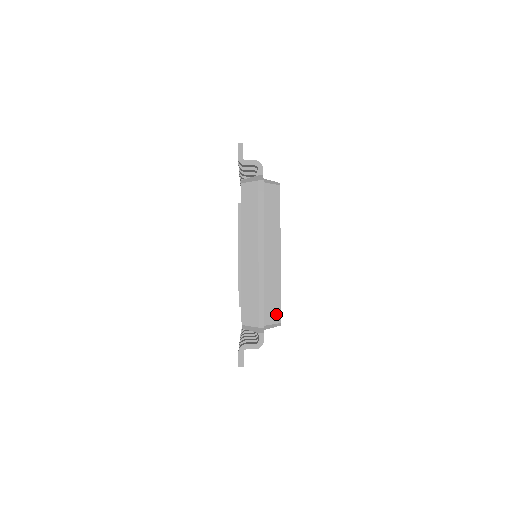
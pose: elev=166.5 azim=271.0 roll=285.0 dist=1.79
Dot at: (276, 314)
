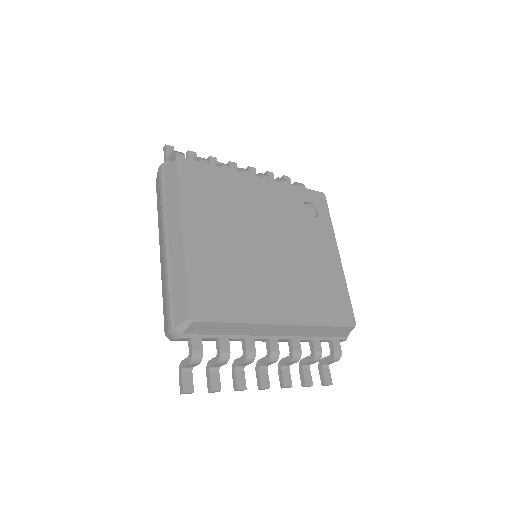
Dot at: (184, 308)
